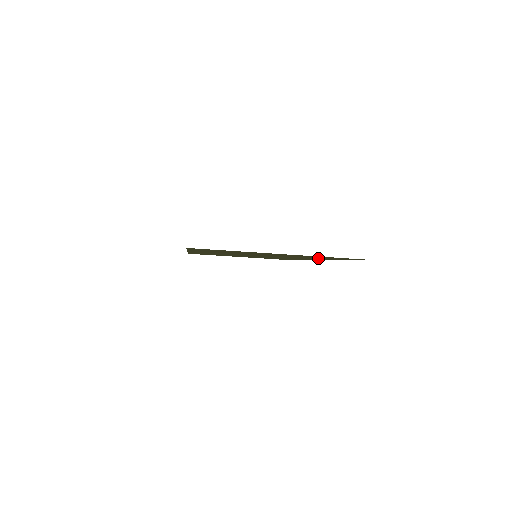
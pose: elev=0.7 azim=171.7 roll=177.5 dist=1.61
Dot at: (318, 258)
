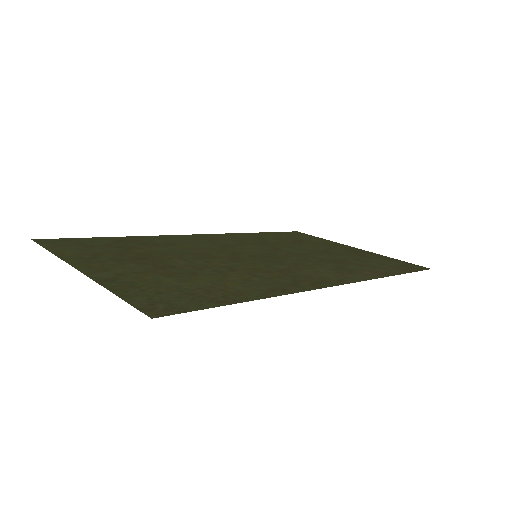
Dot at: (234, 285)
